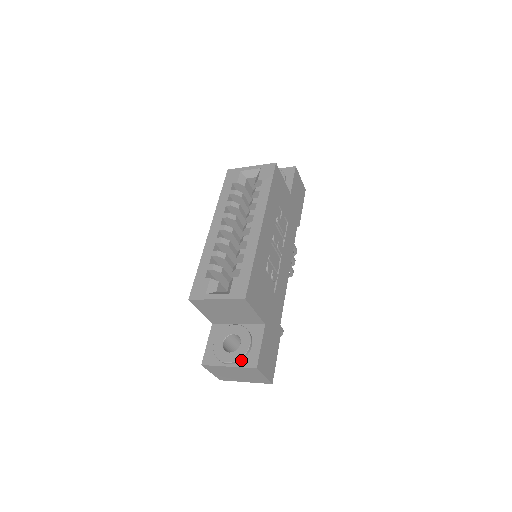
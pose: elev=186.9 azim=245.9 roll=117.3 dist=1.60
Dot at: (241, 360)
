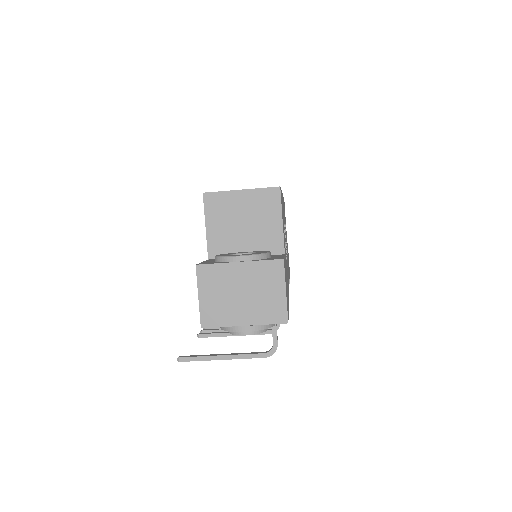
Dot at: (258, 259)
